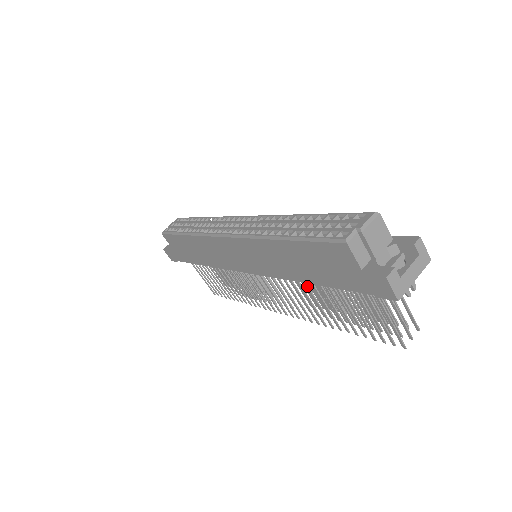
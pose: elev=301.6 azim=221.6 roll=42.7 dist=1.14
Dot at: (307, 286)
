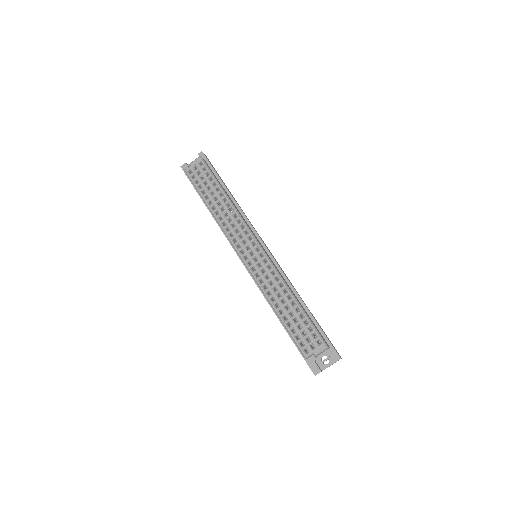
Dot at: occluded
